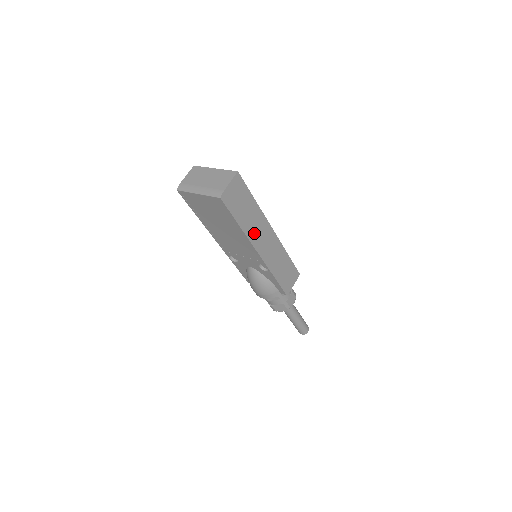
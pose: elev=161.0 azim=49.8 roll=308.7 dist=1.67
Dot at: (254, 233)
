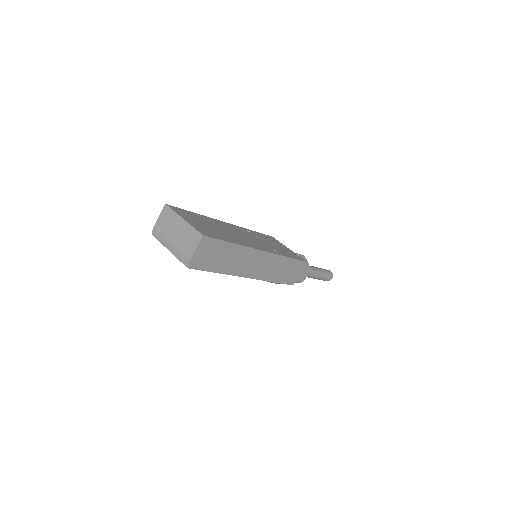
Dot at: (239, 267)
